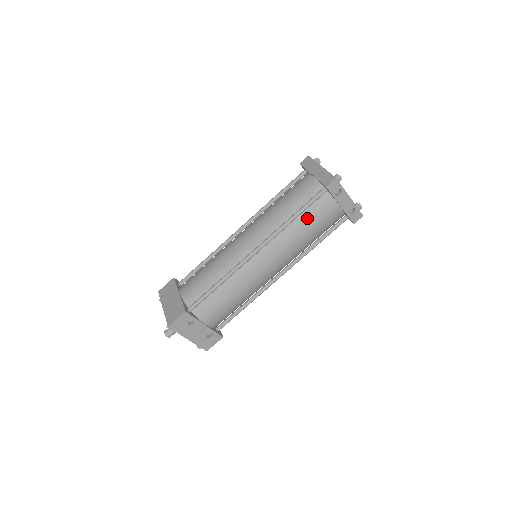
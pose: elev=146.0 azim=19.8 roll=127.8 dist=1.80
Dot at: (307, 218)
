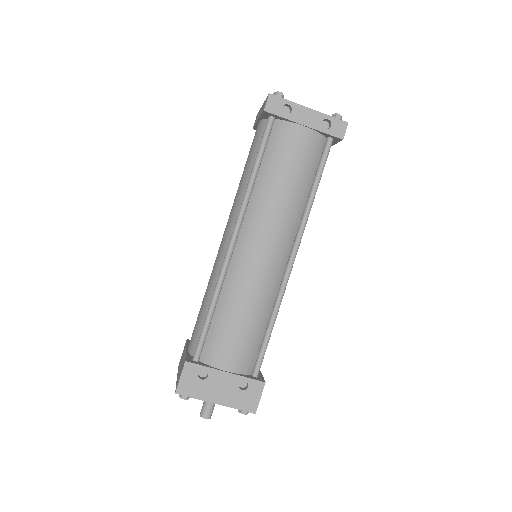
Dot at: (271, 164)
